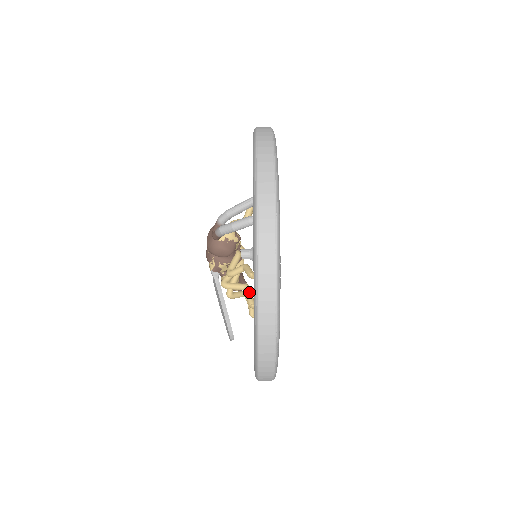
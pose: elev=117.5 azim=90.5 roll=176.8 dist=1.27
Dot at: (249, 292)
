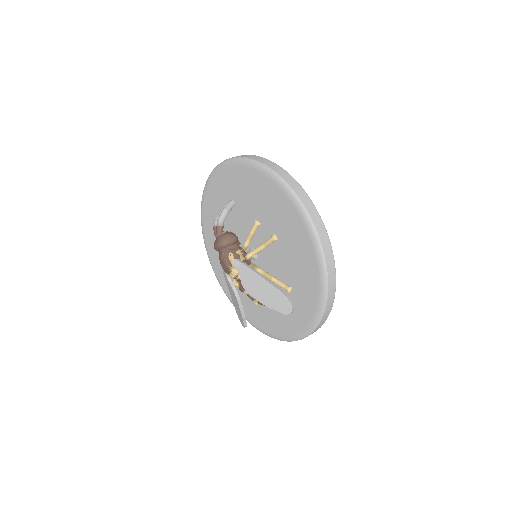
Dot at: (267, 240)
